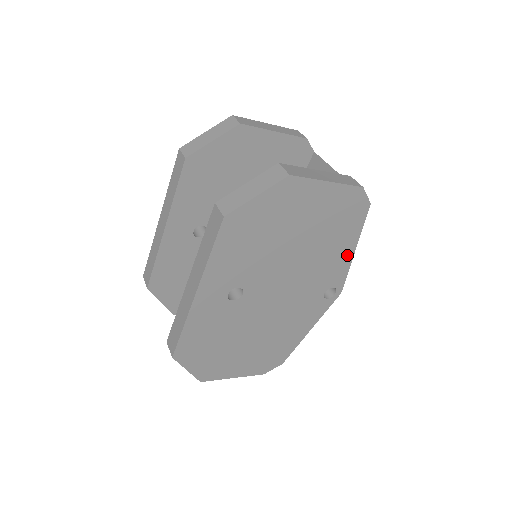
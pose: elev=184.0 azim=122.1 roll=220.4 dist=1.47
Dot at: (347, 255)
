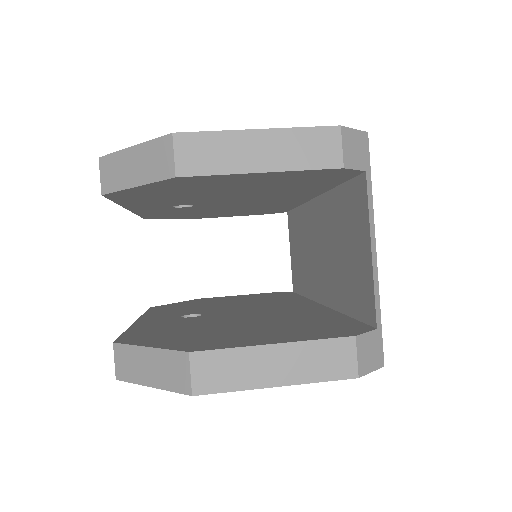
Dot at: occluded
